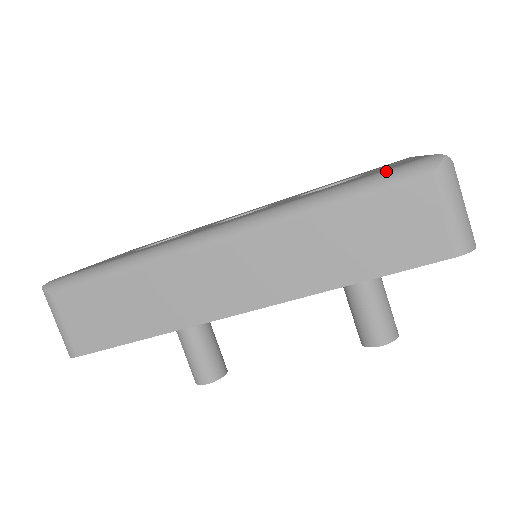
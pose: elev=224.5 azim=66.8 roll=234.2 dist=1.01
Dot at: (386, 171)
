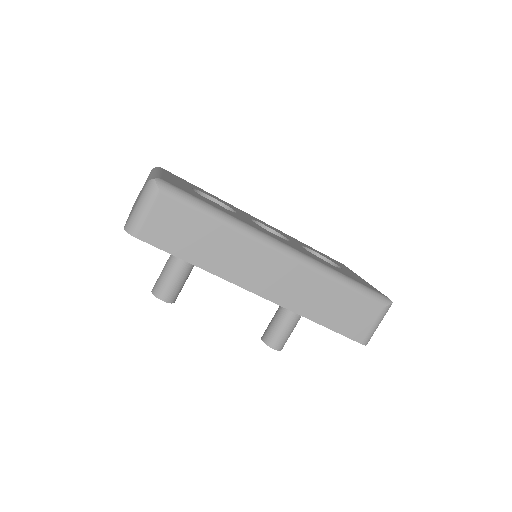
Dot at: (370, 289)
